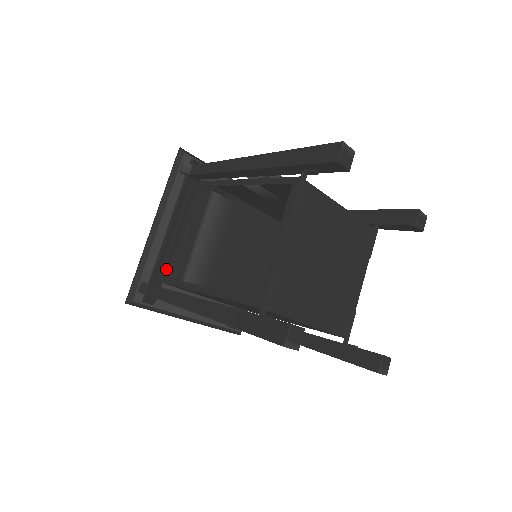
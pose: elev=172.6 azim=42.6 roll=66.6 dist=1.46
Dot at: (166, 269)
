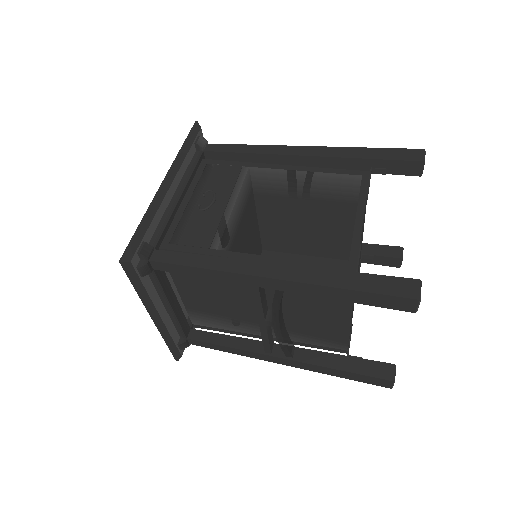
Dot at: (175, 236)
